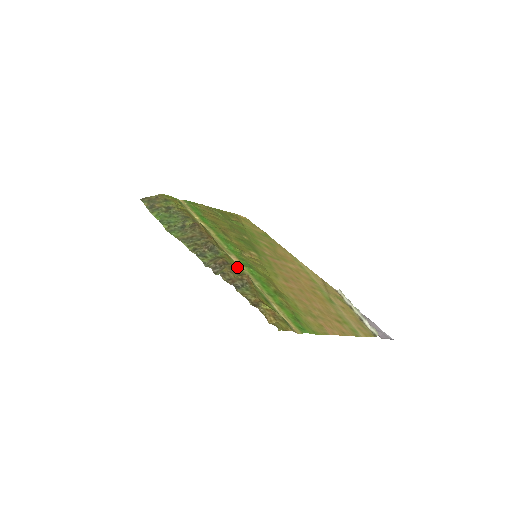
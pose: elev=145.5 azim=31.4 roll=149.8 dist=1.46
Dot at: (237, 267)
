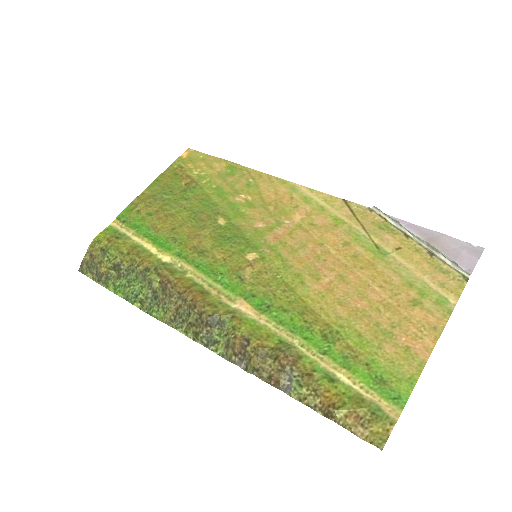
Dot at: (259, 333)
